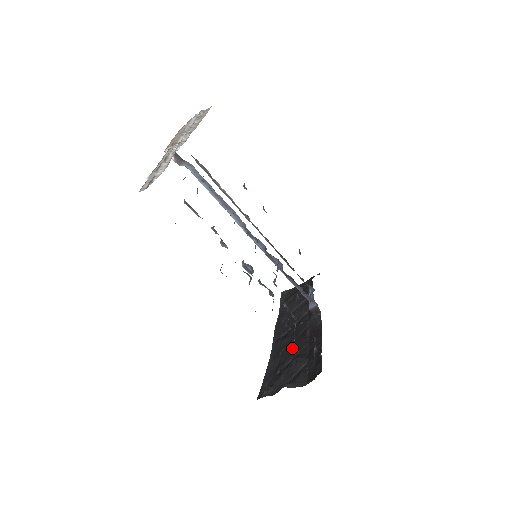
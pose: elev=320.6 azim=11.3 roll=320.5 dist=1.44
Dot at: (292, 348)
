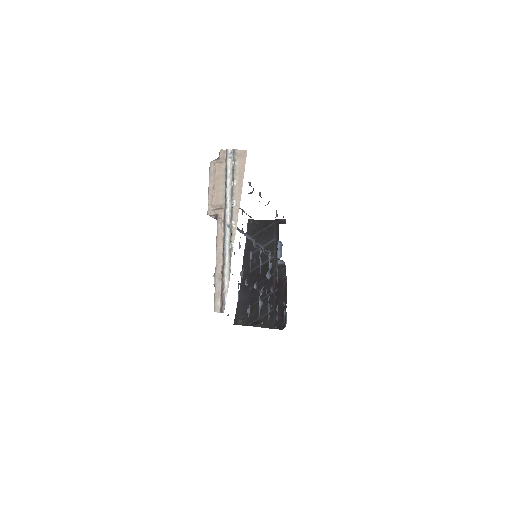
Dot at: occluded
